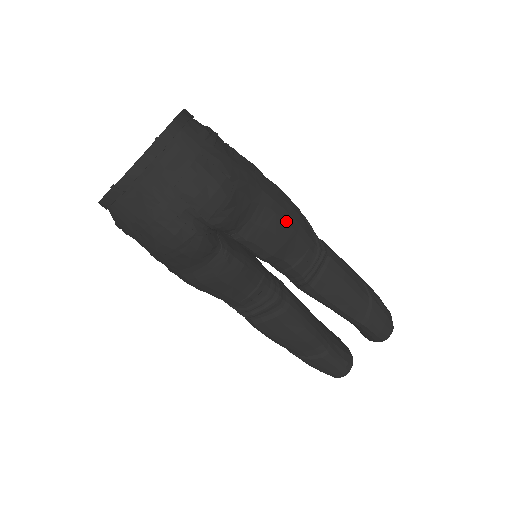
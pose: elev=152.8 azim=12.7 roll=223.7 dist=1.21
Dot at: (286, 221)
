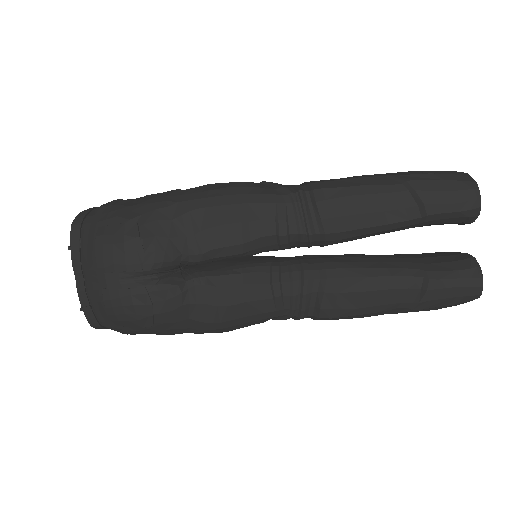
Dot at: (224, 204)
